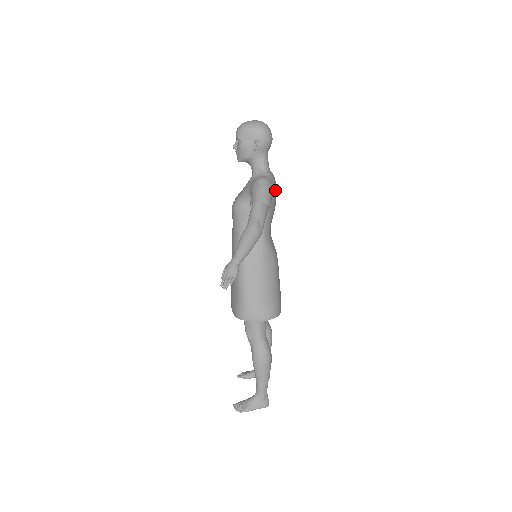
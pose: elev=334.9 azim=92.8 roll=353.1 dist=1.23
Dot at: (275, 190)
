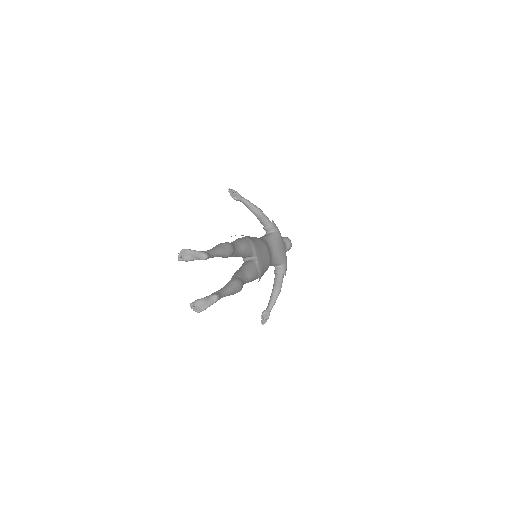
Dot at: (281, 237)
